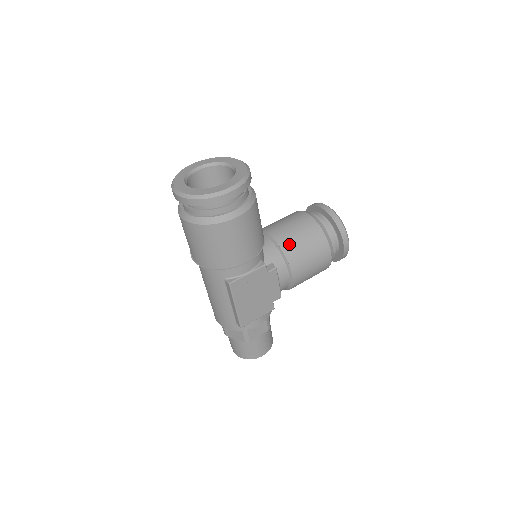
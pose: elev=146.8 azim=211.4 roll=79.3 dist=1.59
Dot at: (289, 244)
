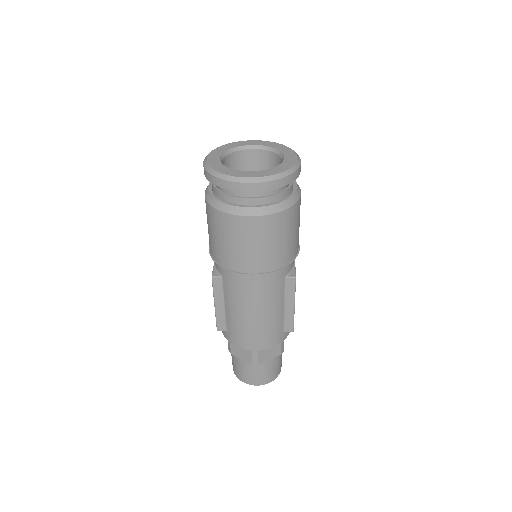
Dot at: occluded
